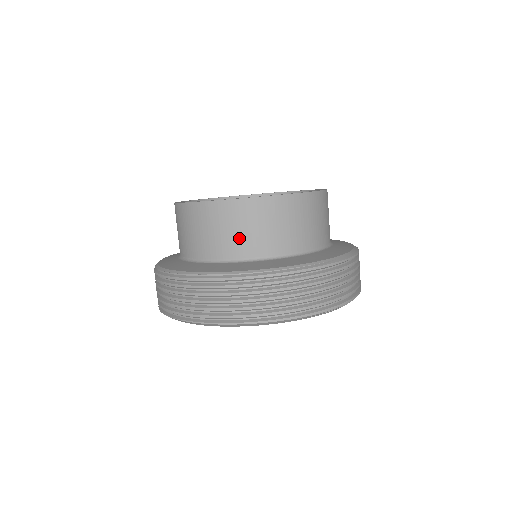
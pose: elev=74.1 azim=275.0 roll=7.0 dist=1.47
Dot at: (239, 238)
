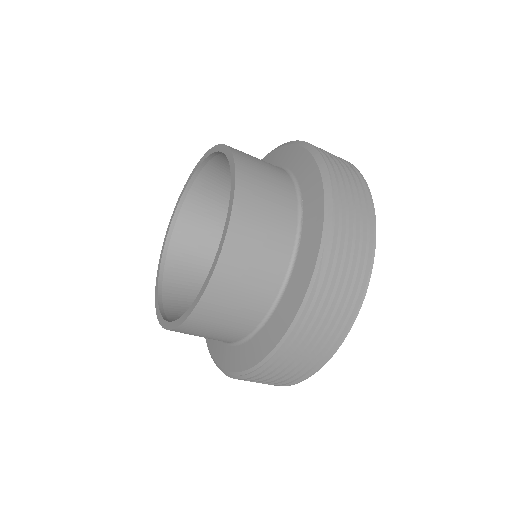
Dot at: (233, 324)
